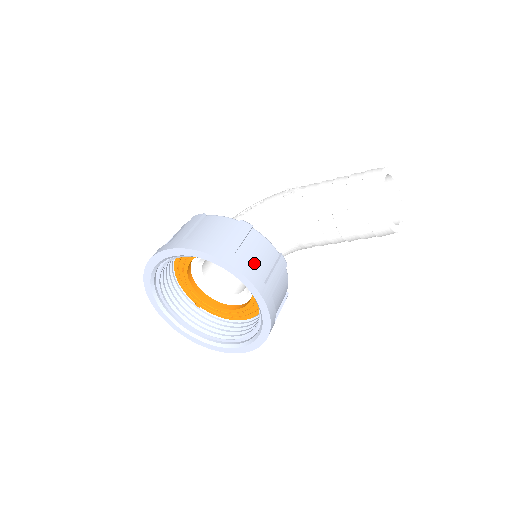
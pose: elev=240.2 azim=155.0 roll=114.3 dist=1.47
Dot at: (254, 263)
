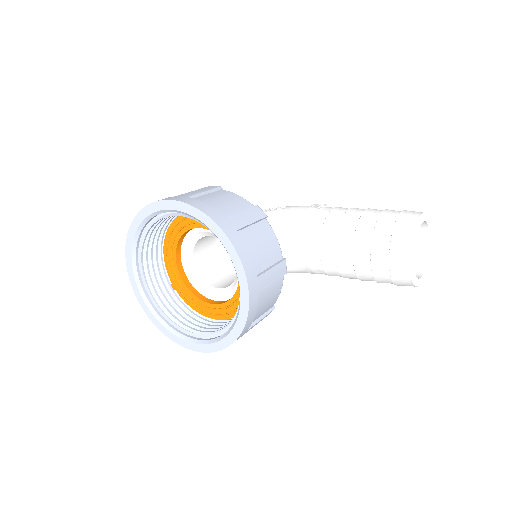
Dot at: (254, 250)
